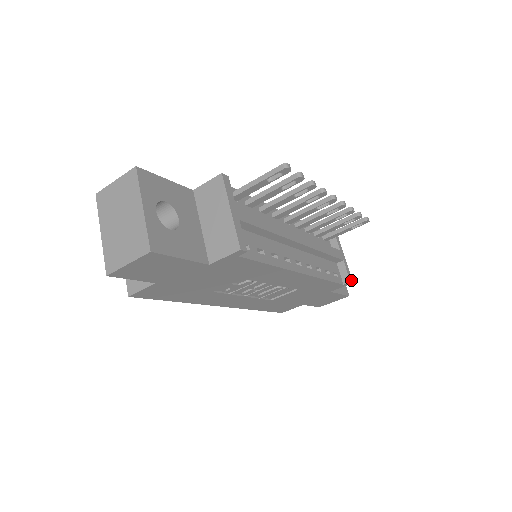
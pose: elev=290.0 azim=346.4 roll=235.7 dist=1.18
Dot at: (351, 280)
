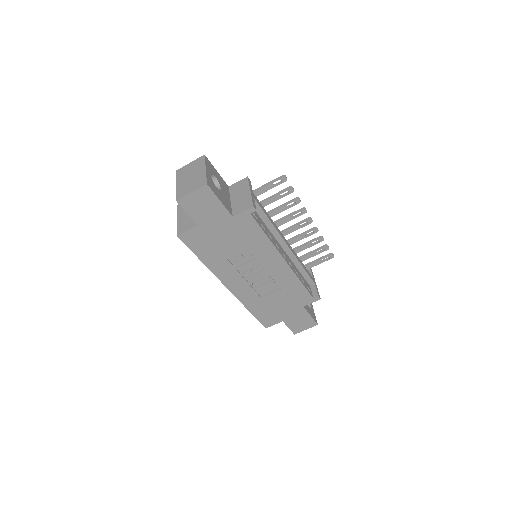
Dot at: (319, 296)
